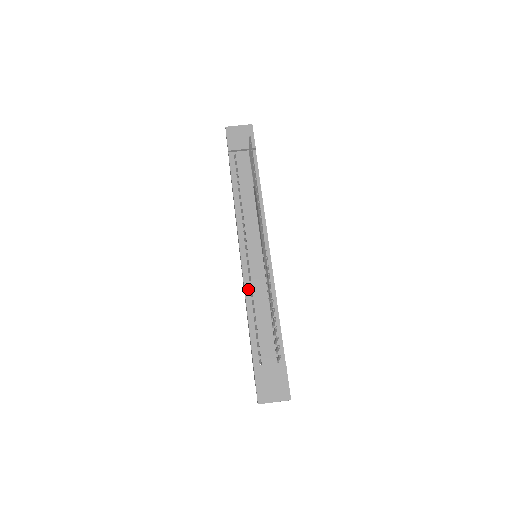
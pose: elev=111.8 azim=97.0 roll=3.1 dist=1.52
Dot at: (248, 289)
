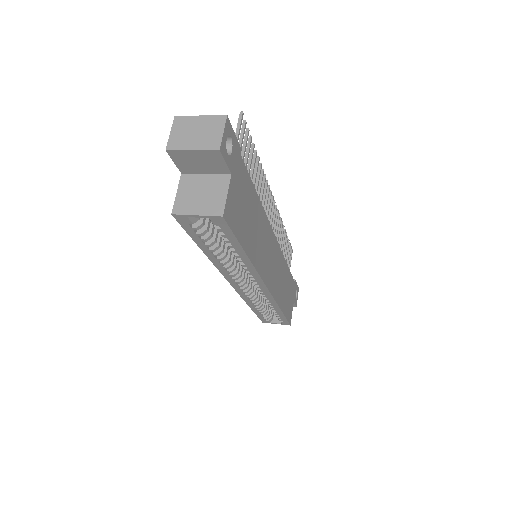
Dot at: occluded
